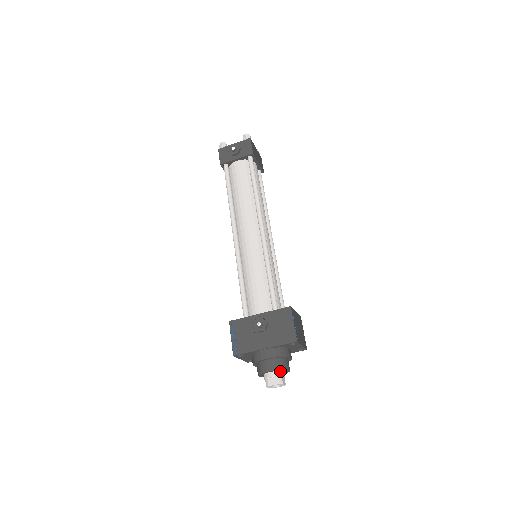
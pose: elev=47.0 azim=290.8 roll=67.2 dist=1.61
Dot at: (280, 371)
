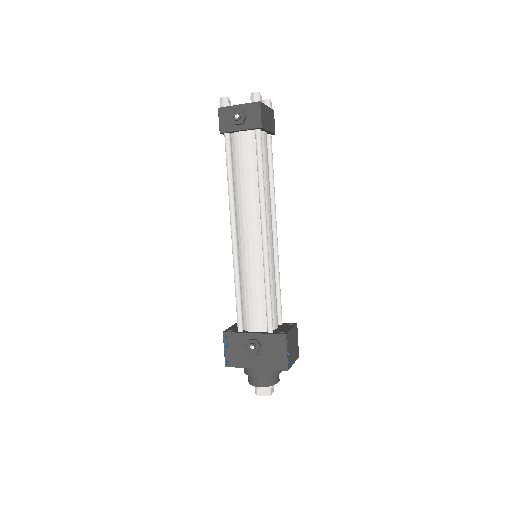
Dot at: occluded
